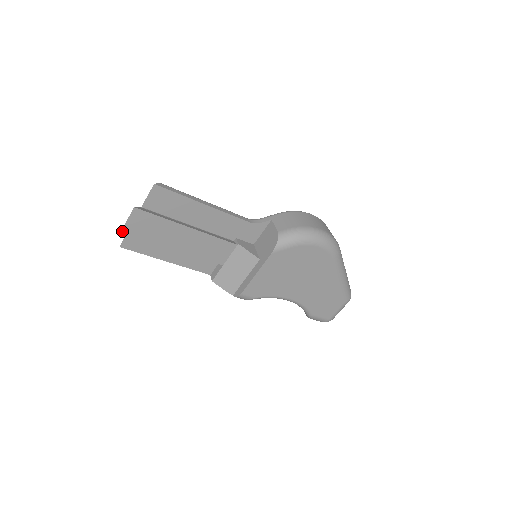
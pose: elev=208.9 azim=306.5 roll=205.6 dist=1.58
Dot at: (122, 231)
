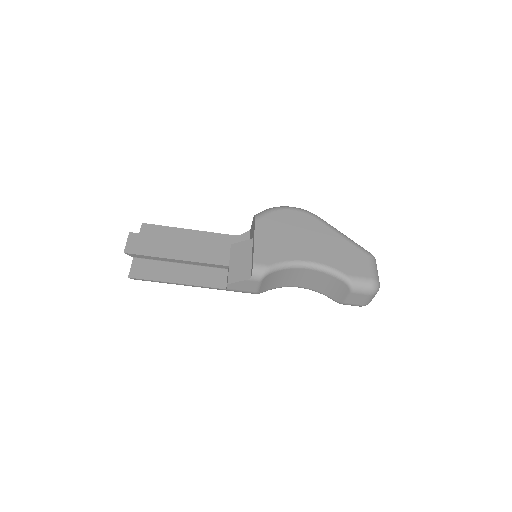
Dot at: (125, 253)
